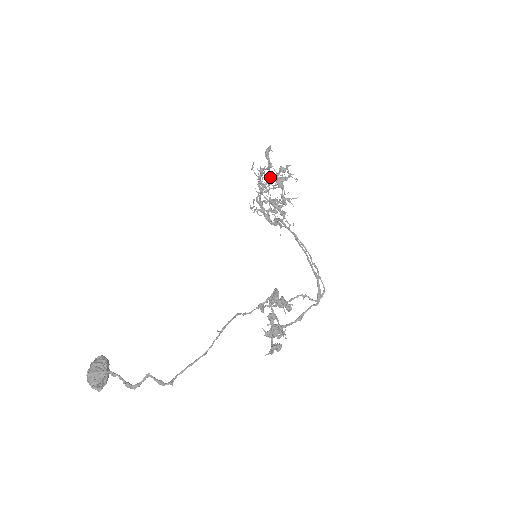
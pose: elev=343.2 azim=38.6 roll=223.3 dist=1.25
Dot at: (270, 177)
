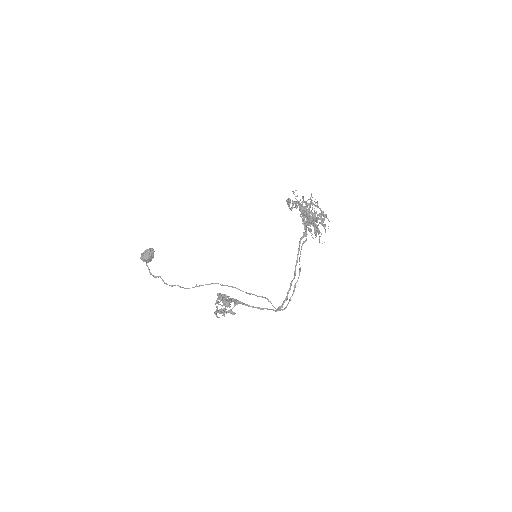
Dot at: (301, 210)
